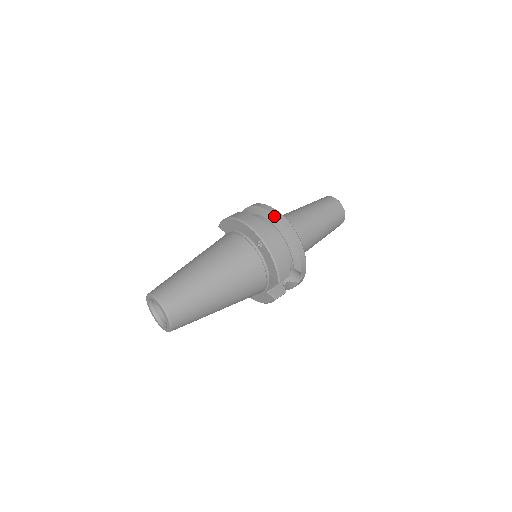
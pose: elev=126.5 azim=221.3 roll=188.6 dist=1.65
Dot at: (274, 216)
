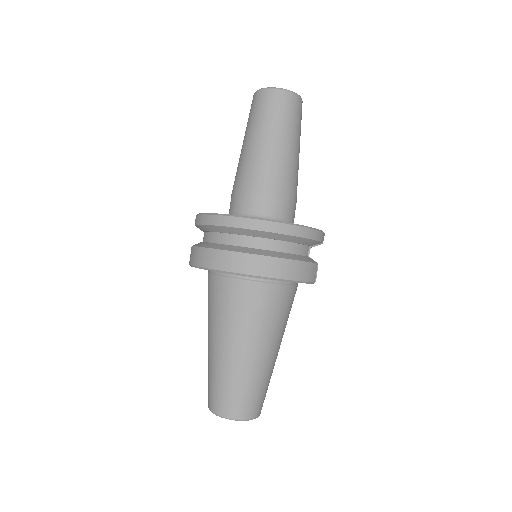
Dot at: (248, 230)
